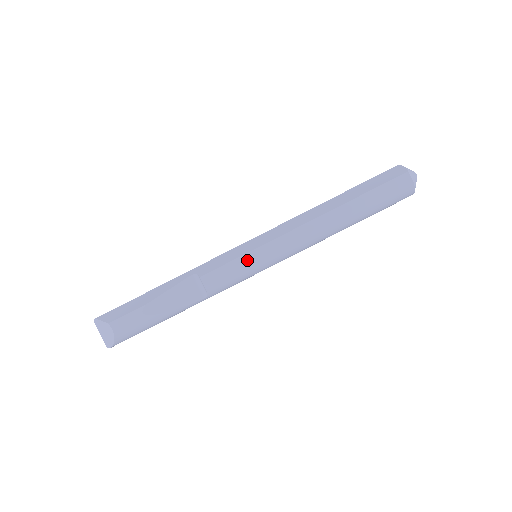
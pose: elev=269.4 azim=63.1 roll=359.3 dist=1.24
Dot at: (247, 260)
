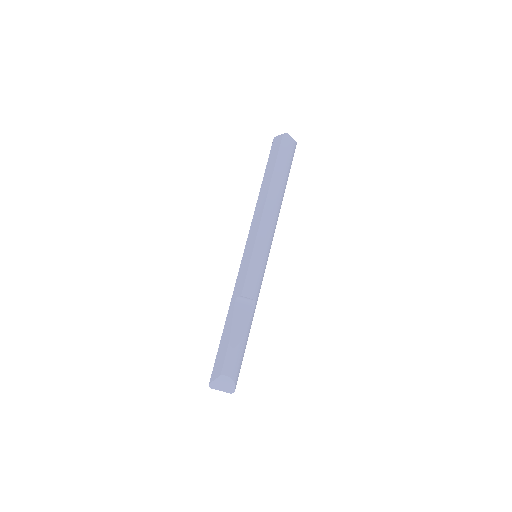
Dot at: (255, 260)
